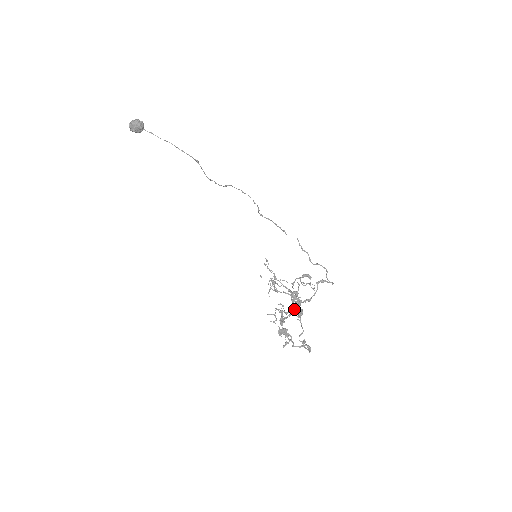
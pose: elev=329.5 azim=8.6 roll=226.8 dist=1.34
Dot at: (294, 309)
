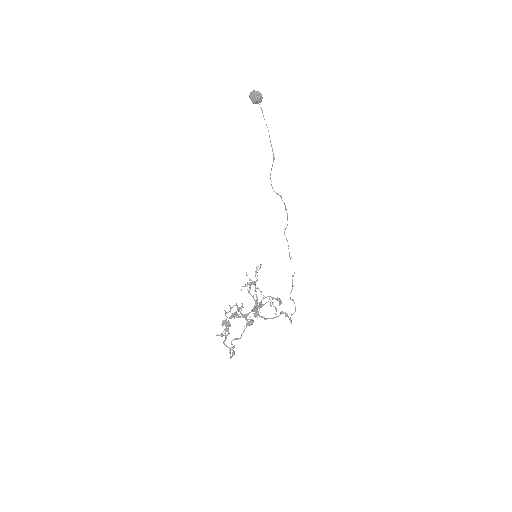
Dot at: (249, 316)
